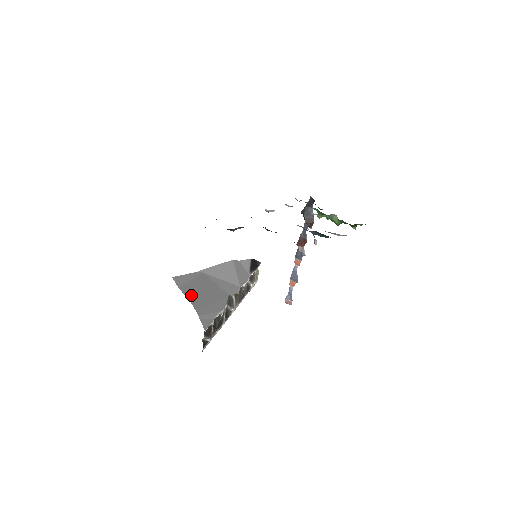
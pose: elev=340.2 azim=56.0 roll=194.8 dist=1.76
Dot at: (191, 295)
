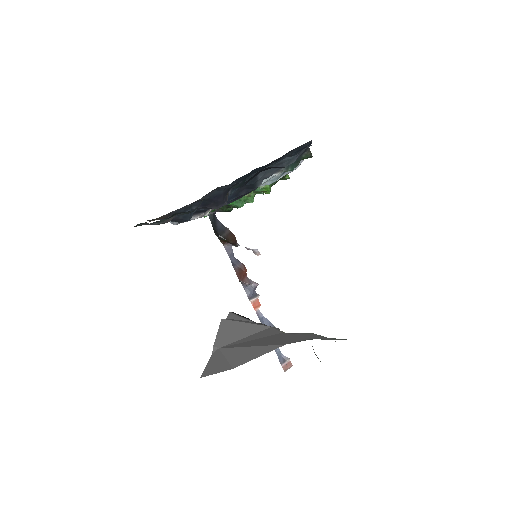
Dot at: (263, 349)
